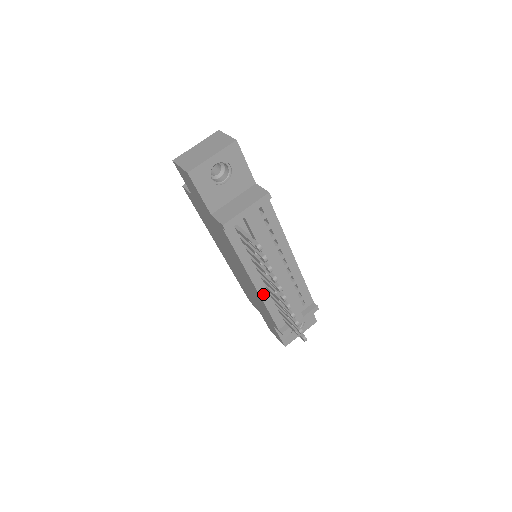
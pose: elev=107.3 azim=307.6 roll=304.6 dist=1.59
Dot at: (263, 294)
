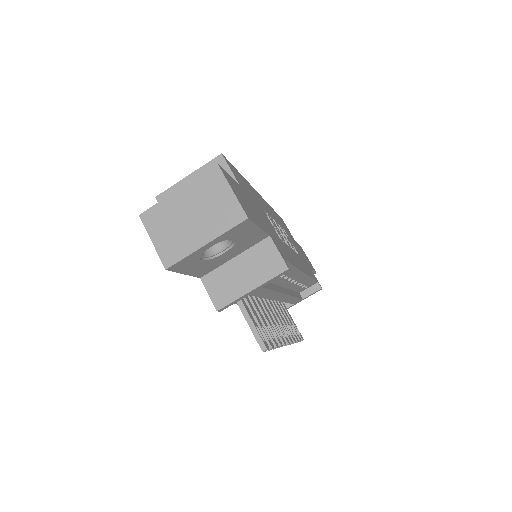
Dot at: occluded
